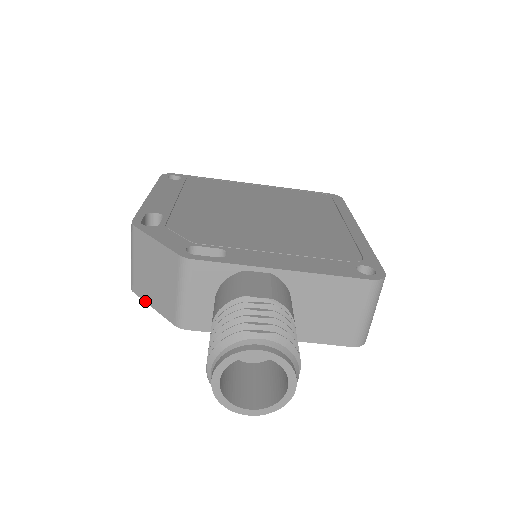
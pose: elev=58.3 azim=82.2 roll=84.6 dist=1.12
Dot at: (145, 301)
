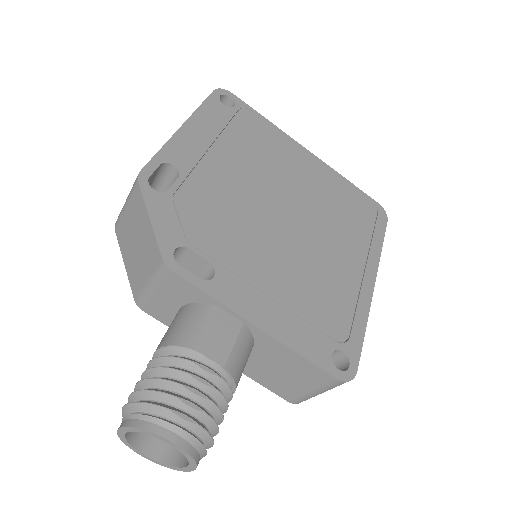
Dot at: (121, 251)
